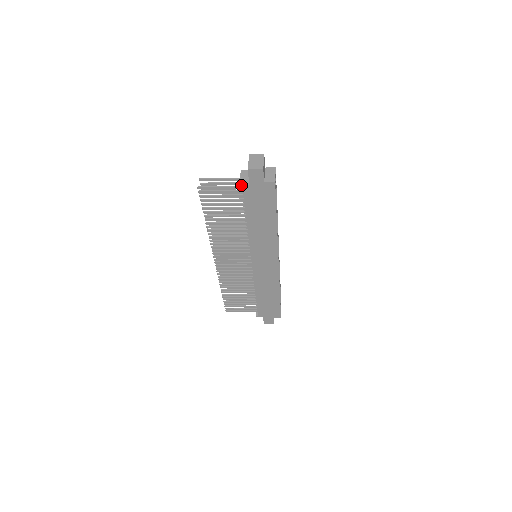
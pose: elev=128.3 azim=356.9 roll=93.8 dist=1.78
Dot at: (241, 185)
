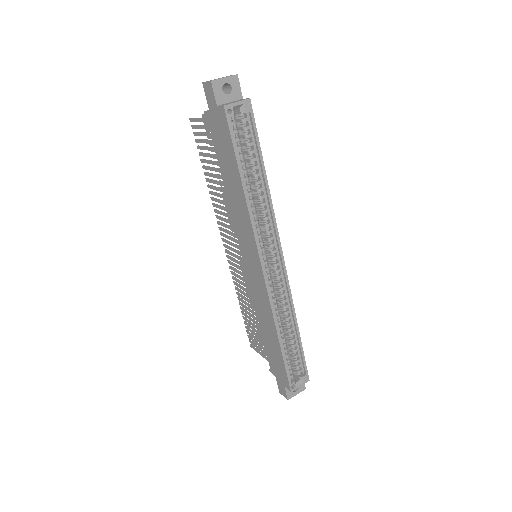
Dot at: (205, 111)
